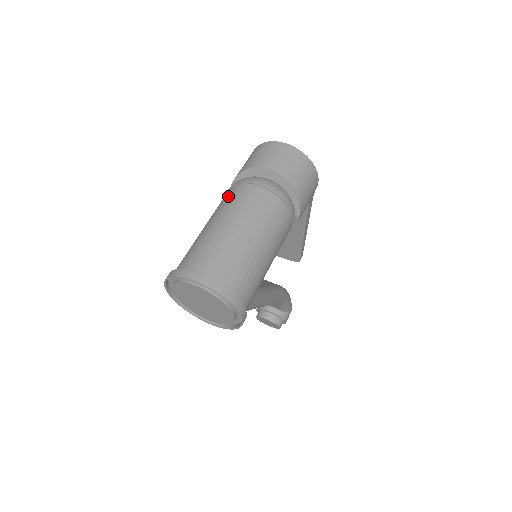
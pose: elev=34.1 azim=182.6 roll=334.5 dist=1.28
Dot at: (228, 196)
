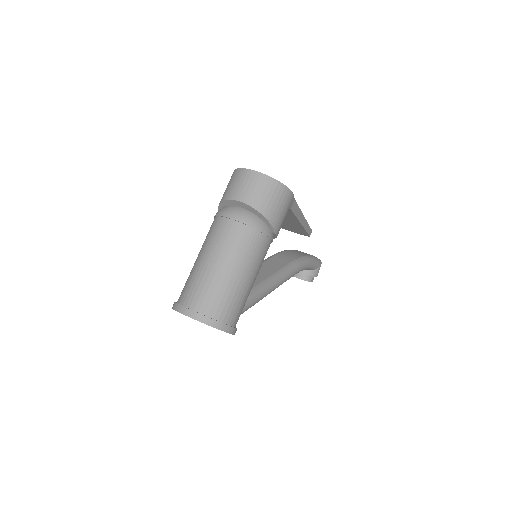
Dot at: (211, 229)
